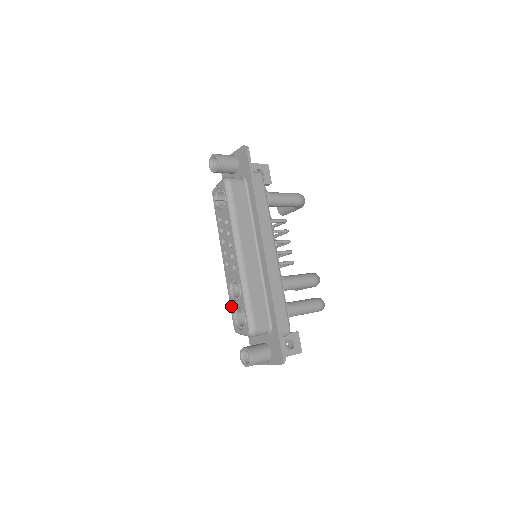
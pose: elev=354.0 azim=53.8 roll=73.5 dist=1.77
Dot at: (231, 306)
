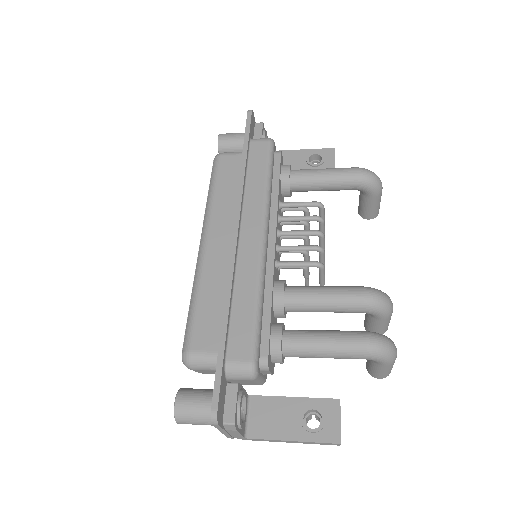
Dot at: occluded
